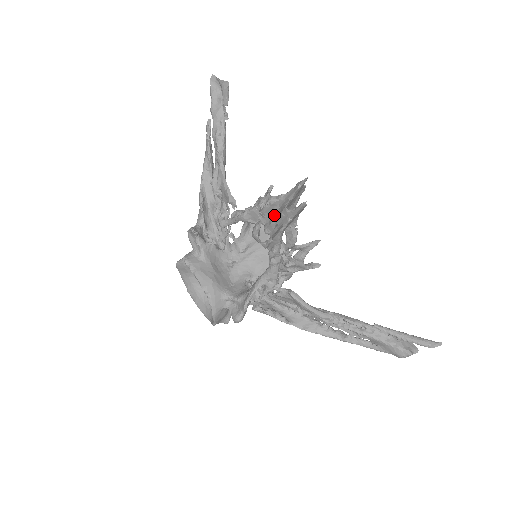
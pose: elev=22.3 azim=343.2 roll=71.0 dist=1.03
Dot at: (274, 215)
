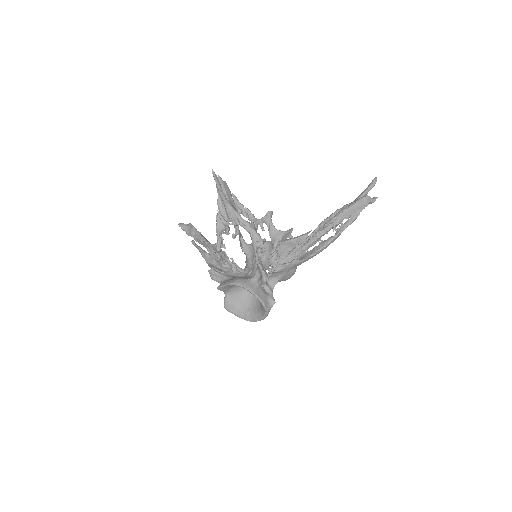
Dot at: (225, 208)
